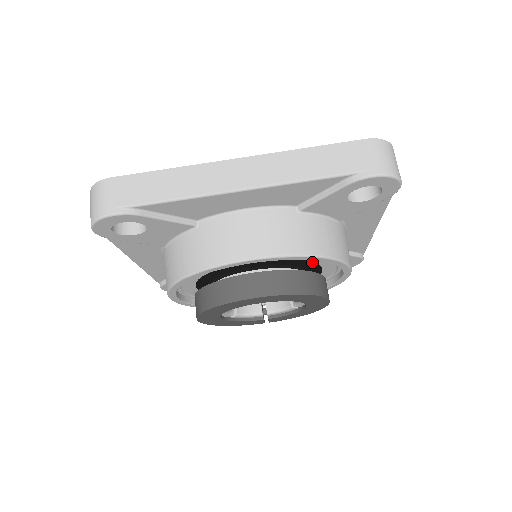
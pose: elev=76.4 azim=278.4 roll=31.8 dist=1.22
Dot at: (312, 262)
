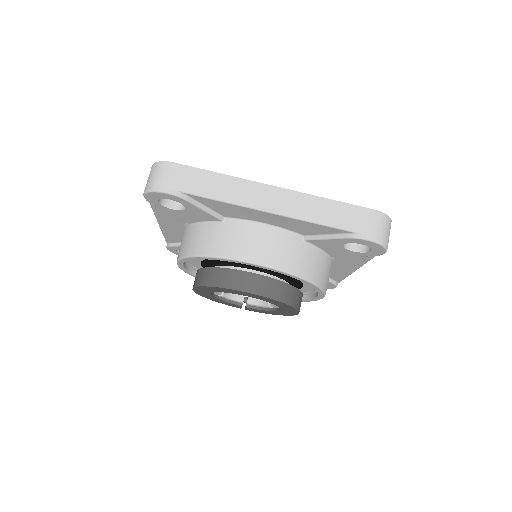
Dot at: occluded
